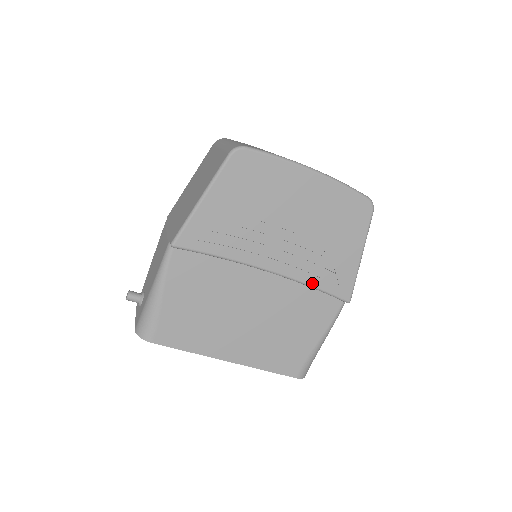
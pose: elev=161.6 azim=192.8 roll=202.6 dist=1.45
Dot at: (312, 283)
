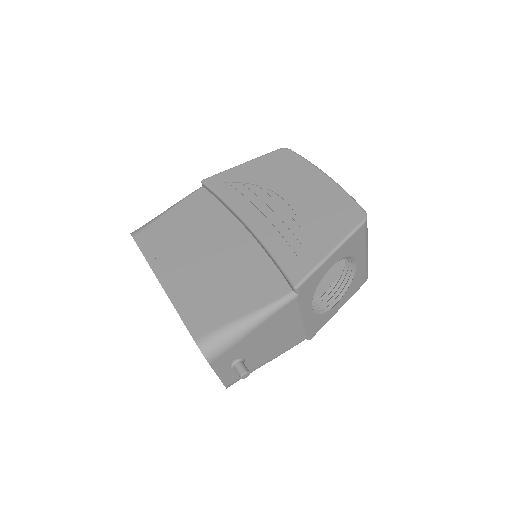
Dot at: (273, 250)
